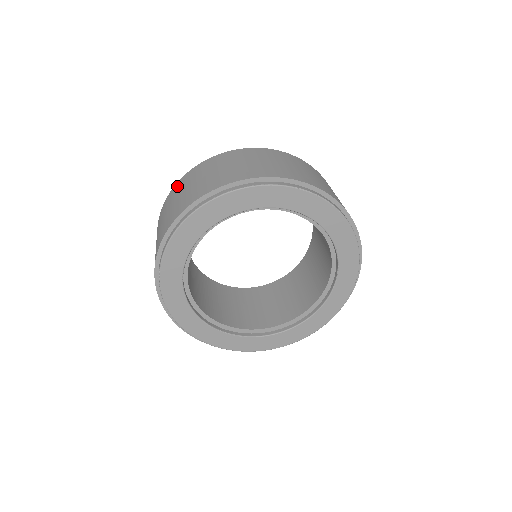
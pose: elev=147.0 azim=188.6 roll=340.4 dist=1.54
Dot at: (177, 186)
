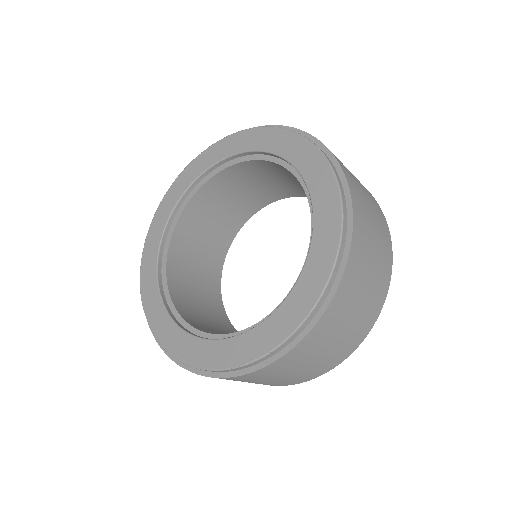
Dot at: occluded
